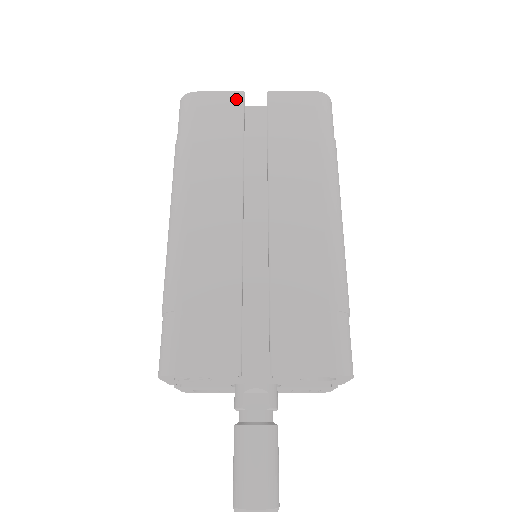
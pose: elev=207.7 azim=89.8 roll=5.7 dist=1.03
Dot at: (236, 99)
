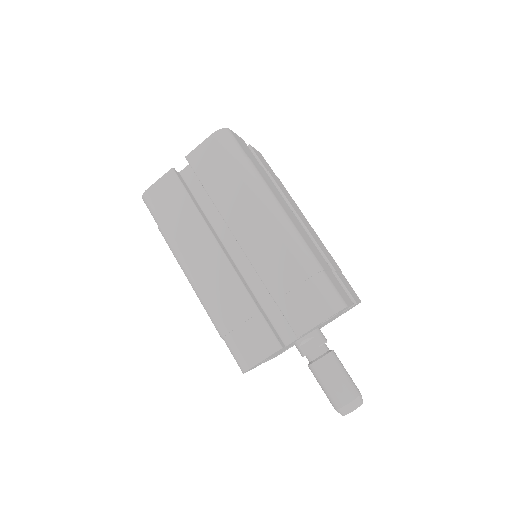
Dot at: (171, 177)
